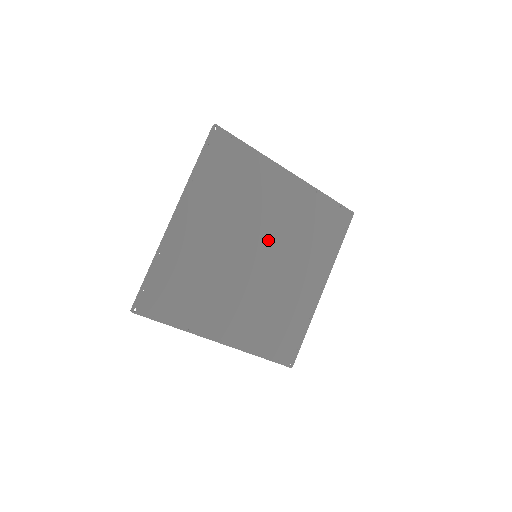
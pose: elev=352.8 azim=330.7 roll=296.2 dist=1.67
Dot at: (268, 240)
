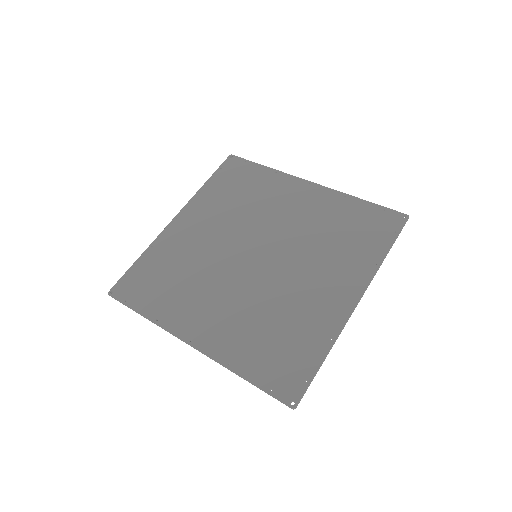
Dot at: (273, 241)
